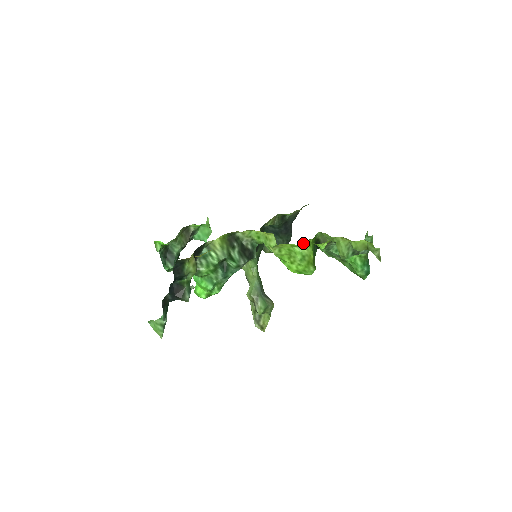
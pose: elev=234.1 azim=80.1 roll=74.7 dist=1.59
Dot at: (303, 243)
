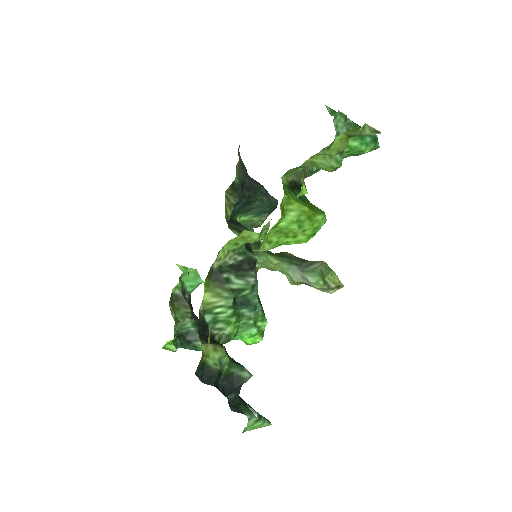
Dot at: (281, 212)
